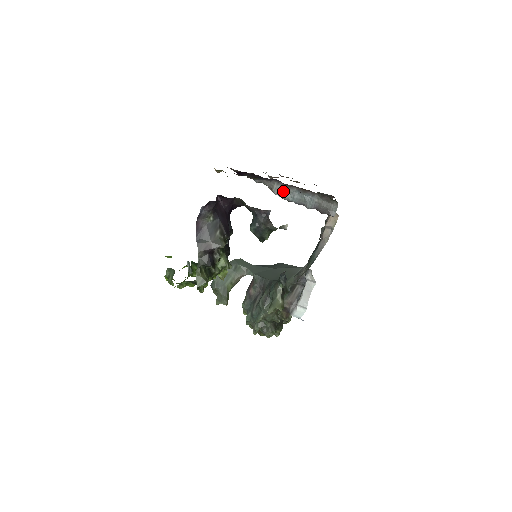
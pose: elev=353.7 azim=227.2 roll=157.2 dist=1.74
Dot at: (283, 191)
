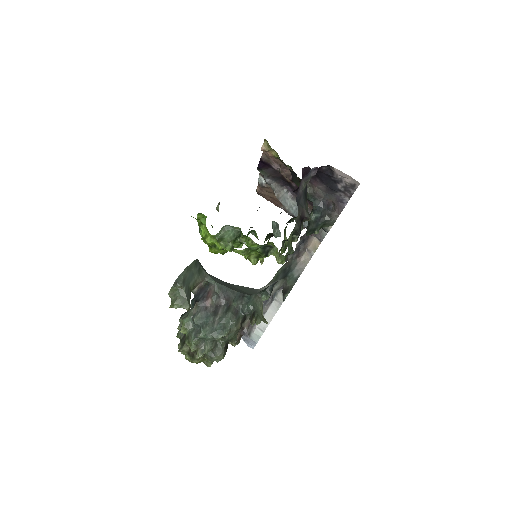
Dot at: (288, 201)
